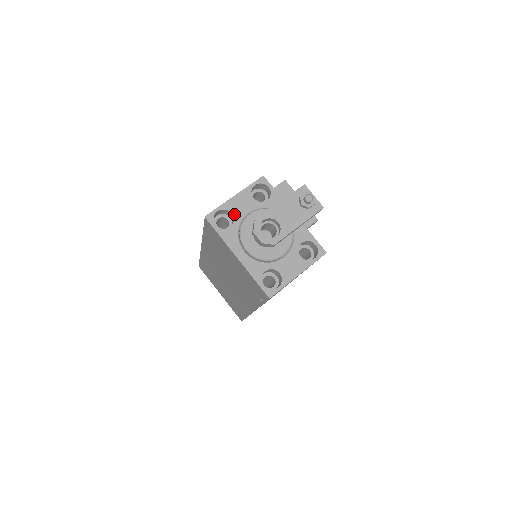
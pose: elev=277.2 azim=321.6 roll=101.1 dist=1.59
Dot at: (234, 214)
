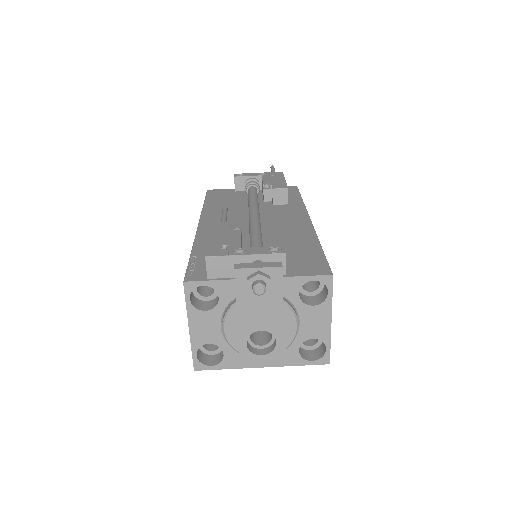
Dot at: (211, 342)
